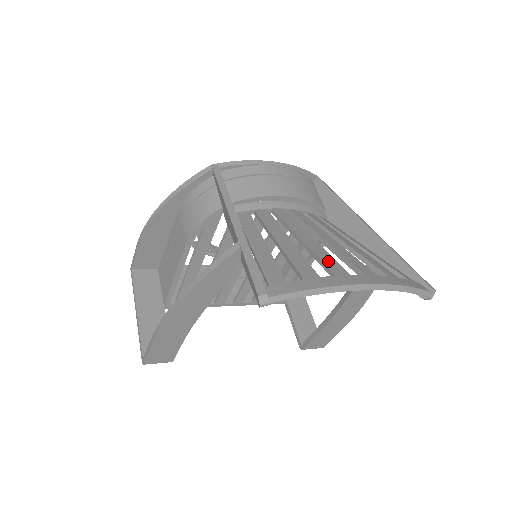
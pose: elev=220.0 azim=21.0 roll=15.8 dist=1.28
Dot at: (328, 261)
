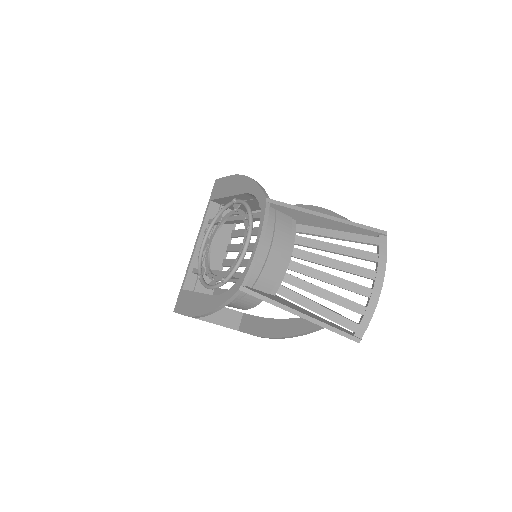
Dot at: (357, 289)
